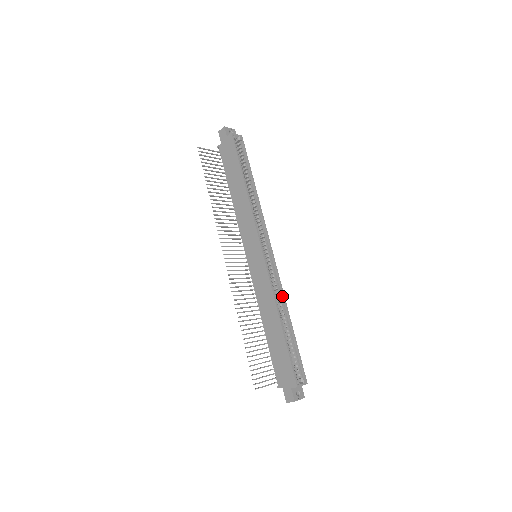
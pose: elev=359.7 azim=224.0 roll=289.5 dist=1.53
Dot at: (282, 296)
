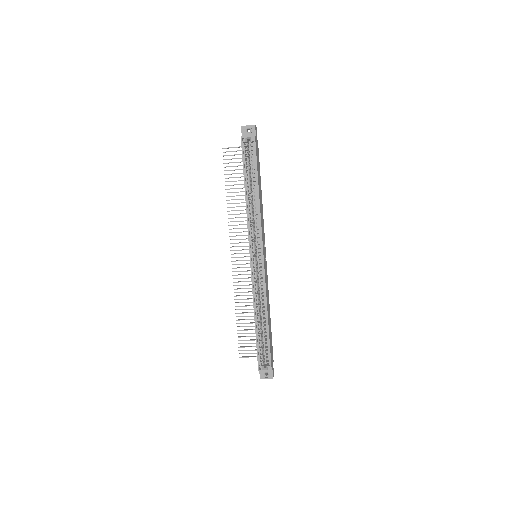
Dot at: (265, 298)
